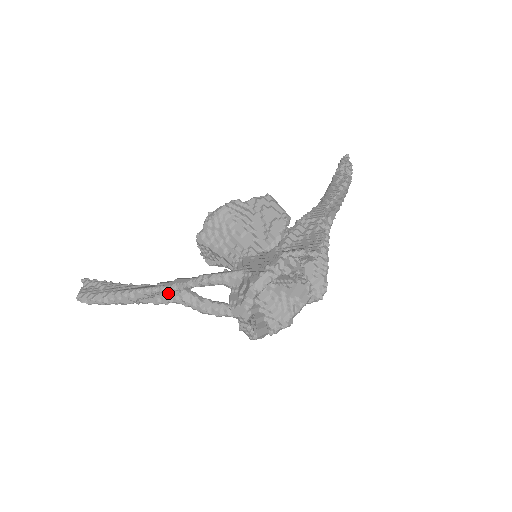
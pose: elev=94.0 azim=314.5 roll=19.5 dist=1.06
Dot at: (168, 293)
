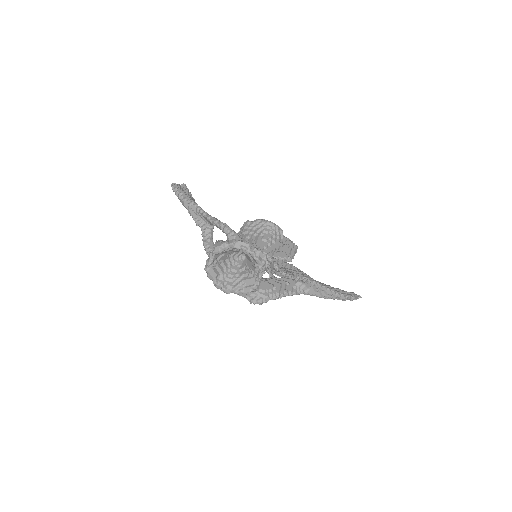
Dot at: (204, 221)
